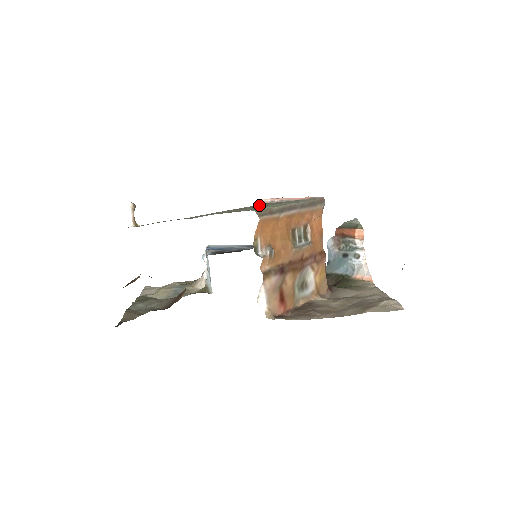
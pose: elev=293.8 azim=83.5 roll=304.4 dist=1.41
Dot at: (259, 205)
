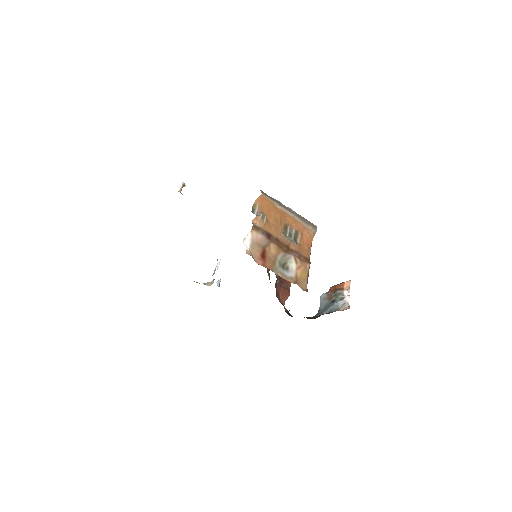
Dot at: occluded
